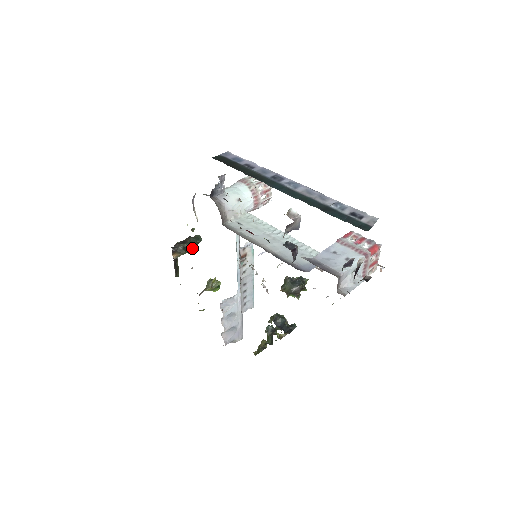
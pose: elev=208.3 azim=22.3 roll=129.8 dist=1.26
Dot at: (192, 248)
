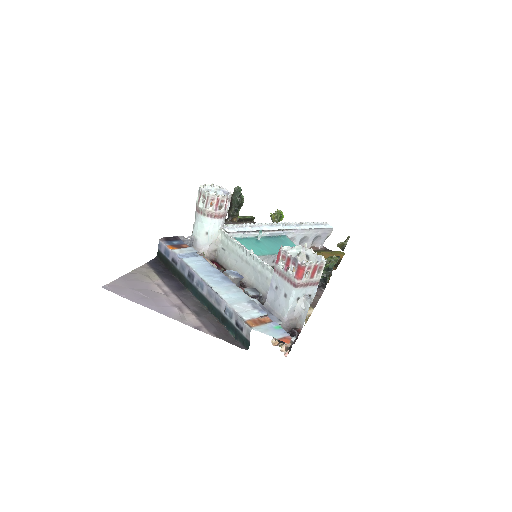
Dot at: (239, 204)
